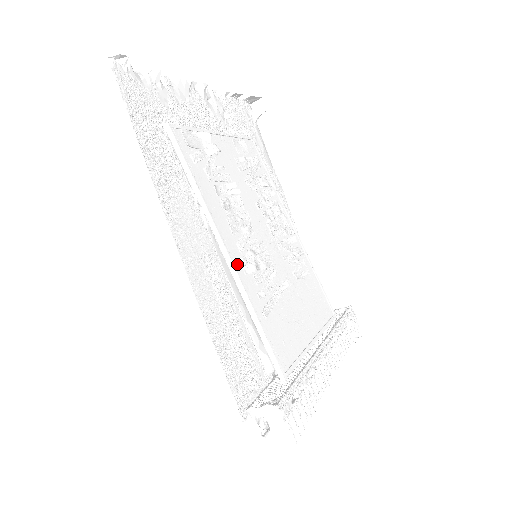
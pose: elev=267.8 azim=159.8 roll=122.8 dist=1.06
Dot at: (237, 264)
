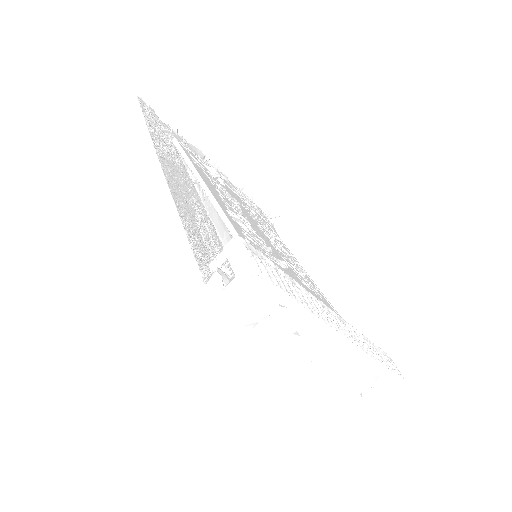
Dot at: (222, 207)
